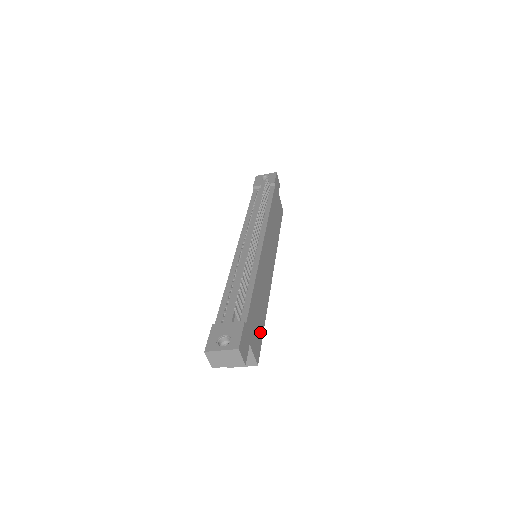
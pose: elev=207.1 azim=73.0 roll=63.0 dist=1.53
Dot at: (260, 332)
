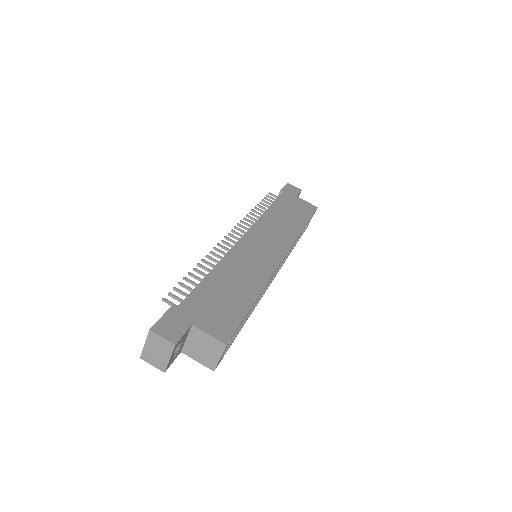
Dot at: (235, 313)
